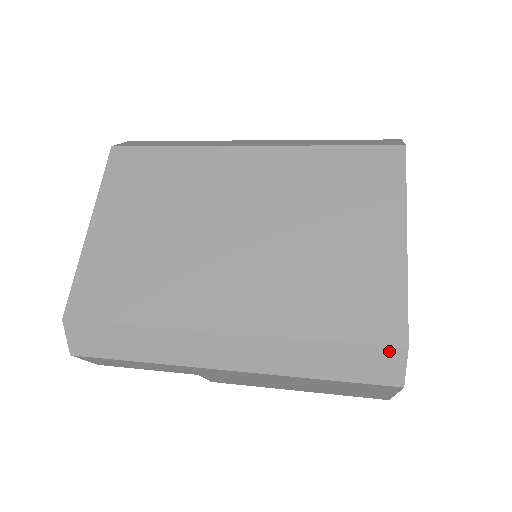
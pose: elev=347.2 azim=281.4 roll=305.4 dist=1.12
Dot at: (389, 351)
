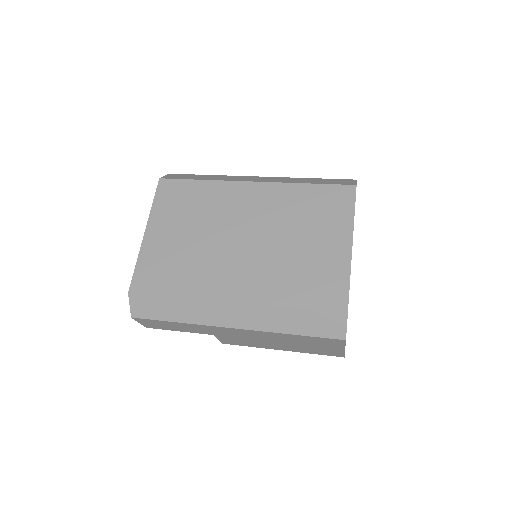
Dot at: (336, 316)
